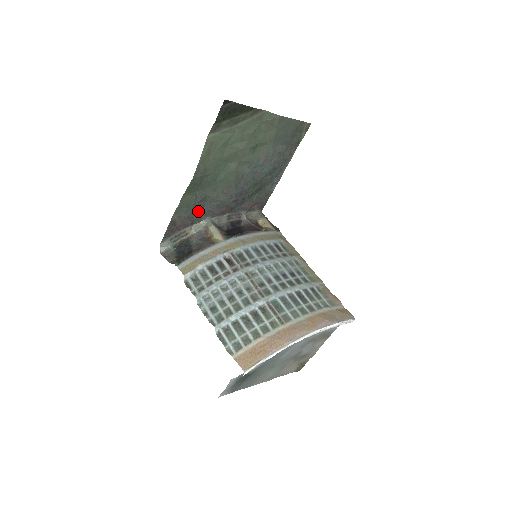
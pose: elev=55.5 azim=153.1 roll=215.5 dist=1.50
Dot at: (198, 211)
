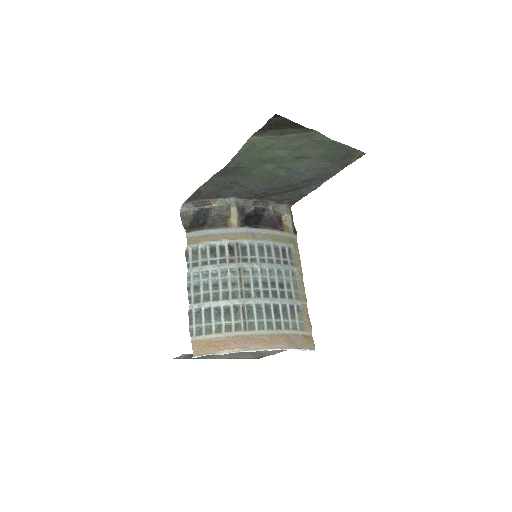
Dot at: (226, 190)
